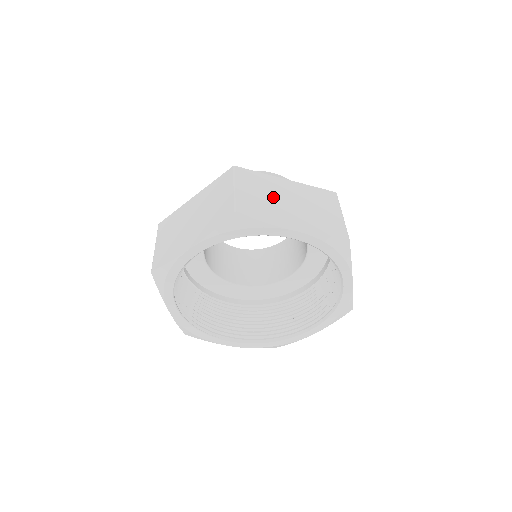
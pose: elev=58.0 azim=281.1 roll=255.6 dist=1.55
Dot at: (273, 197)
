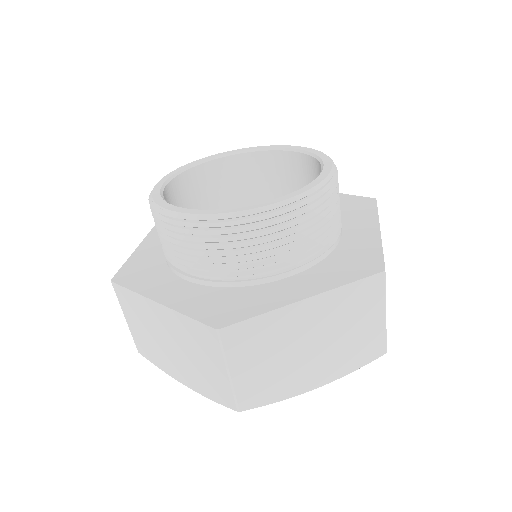
Dot at: (285, 353)
